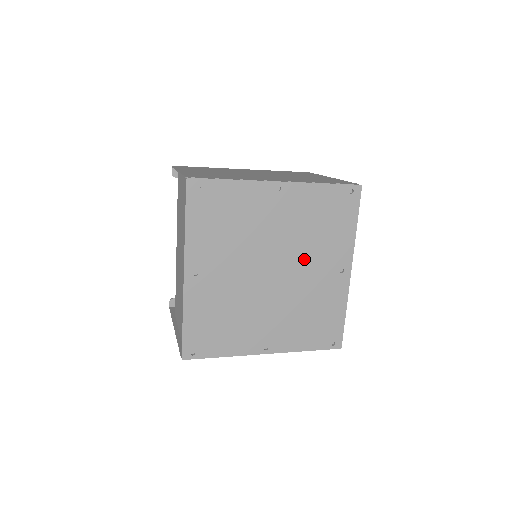
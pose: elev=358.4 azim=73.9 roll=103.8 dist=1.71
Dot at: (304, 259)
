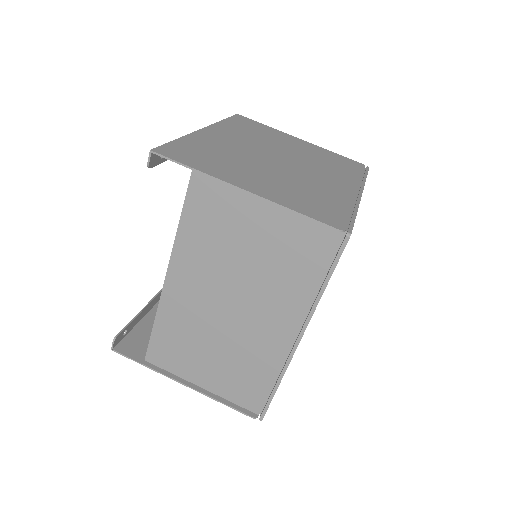
Dot at: occluded
